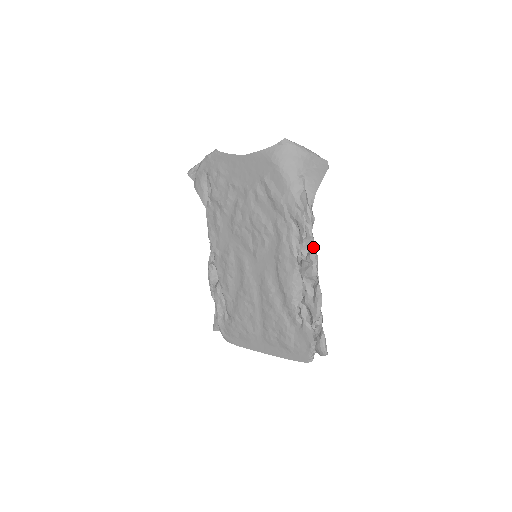
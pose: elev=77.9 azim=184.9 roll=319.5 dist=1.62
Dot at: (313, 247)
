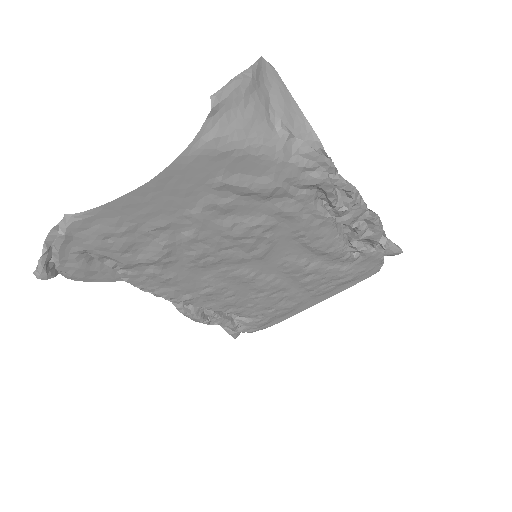
Dot at: (354, 190)
